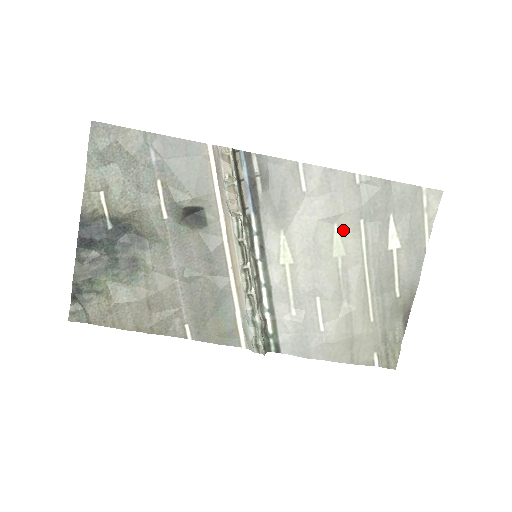
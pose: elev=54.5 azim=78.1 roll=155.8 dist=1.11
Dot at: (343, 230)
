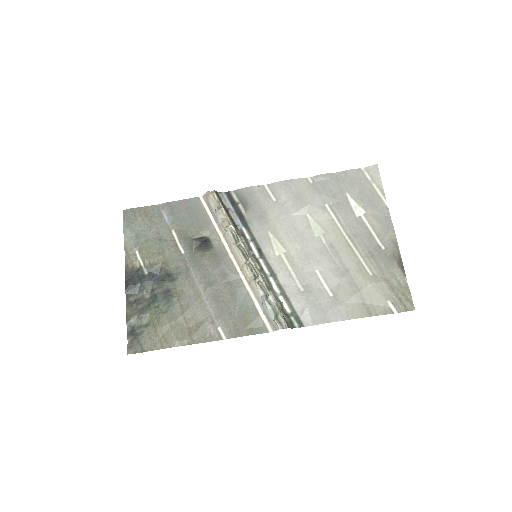
Dot at: (315, 216)
